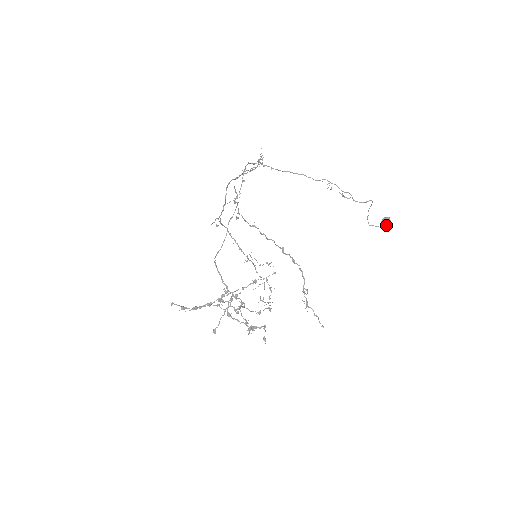
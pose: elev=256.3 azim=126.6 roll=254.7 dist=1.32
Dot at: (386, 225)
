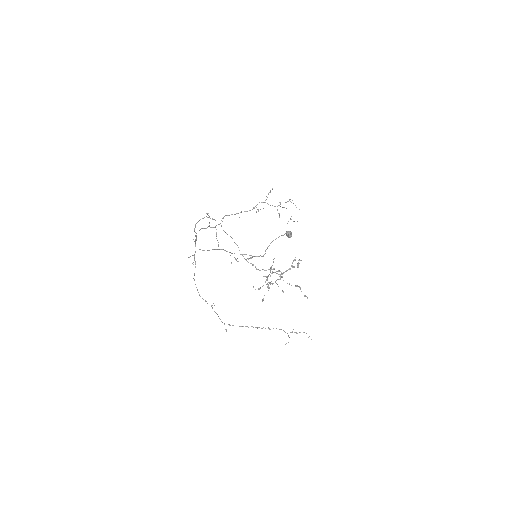
Dot at: occluded
